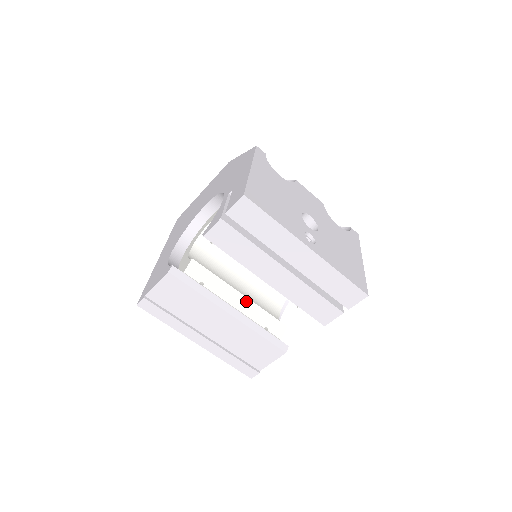
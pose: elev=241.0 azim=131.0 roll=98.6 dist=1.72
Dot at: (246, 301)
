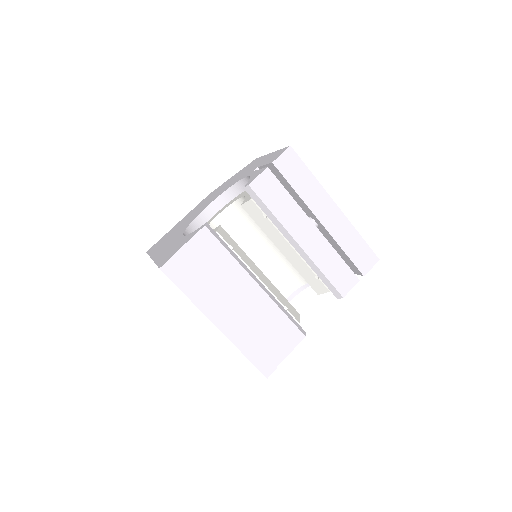
Dot at: (266, 278)
